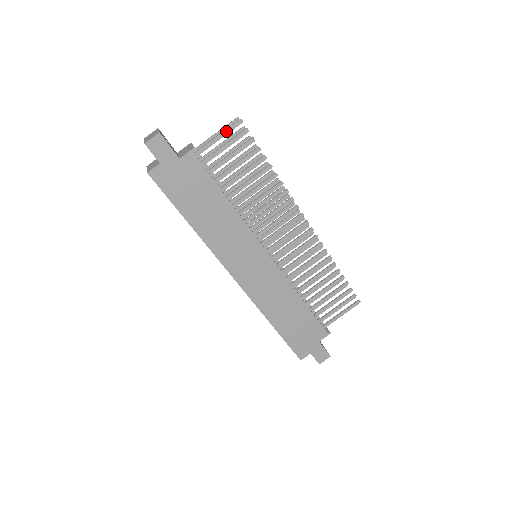
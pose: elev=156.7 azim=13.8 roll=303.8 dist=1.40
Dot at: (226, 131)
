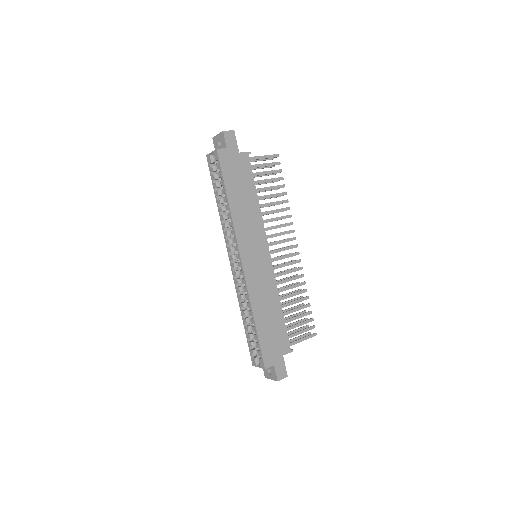
Dot at: (268, 156)
